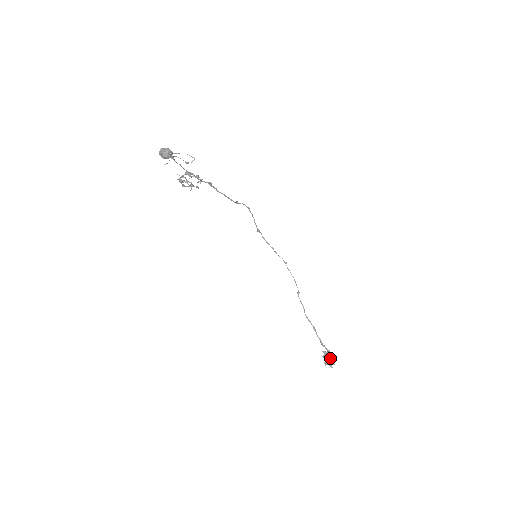
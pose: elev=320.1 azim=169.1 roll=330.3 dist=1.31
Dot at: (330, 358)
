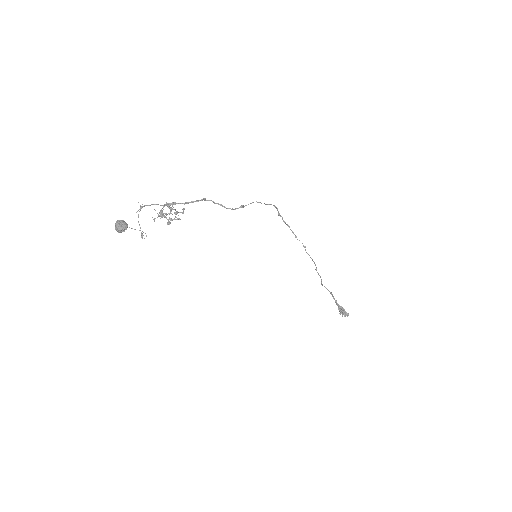
Dot at: (343, 313)
